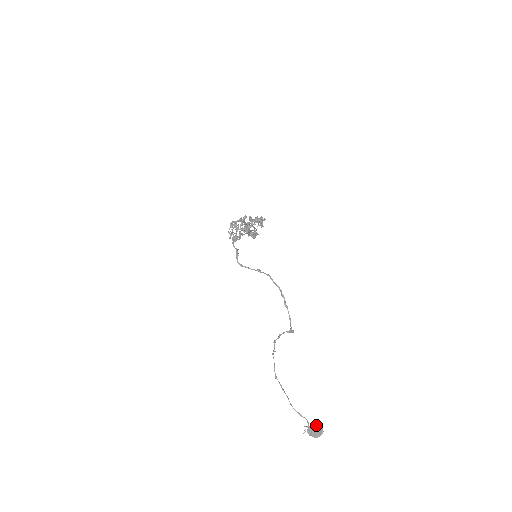
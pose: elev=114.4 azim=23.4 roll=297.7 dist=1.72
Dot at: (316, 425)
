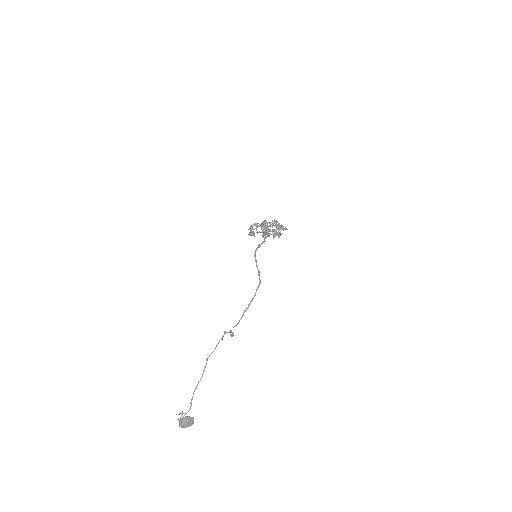
Dot at: occluded
